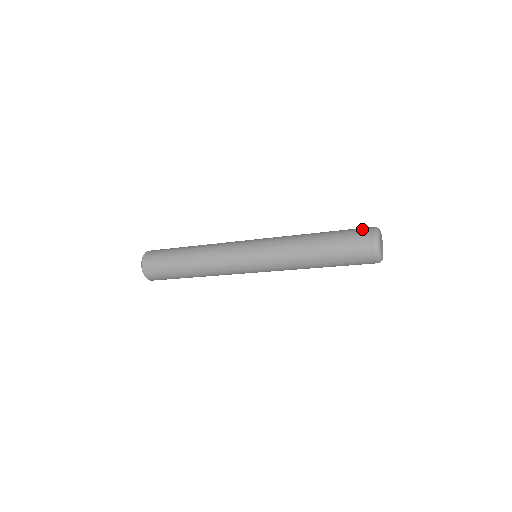
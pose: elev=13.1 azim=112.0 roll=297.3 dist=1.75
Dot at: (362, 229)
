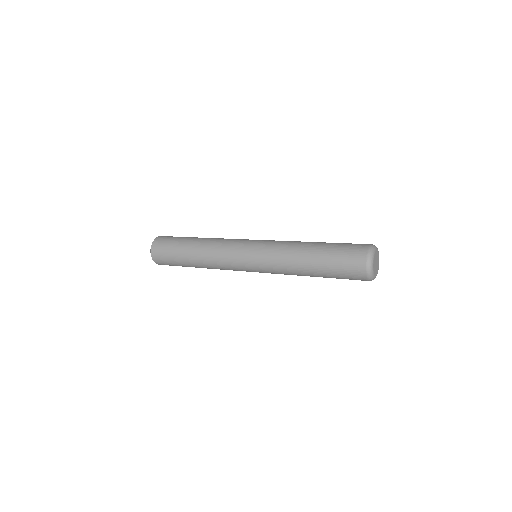
Dot at: (357, 248)
